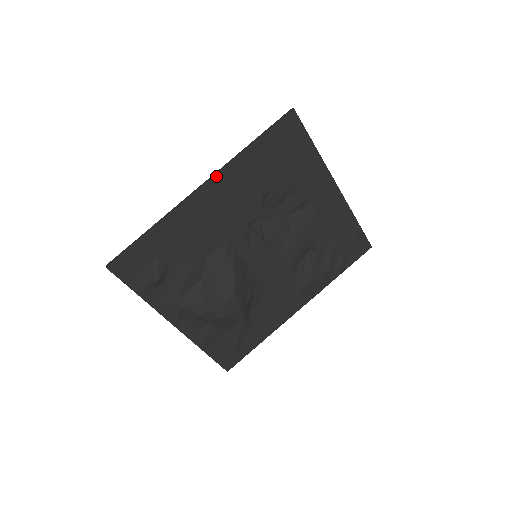
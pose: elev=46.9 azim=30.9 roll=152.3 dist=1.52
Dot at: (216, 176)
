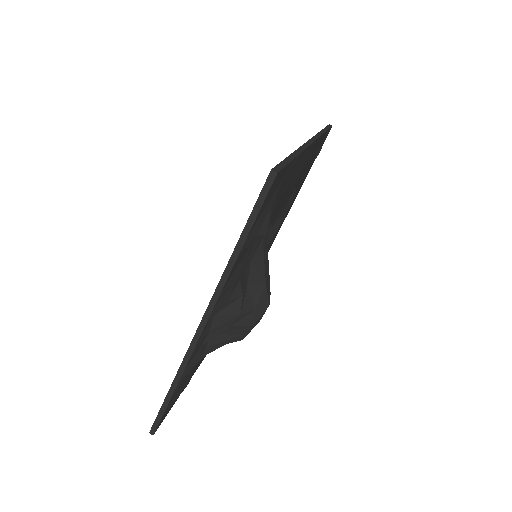
Dot at: (316, 140)
